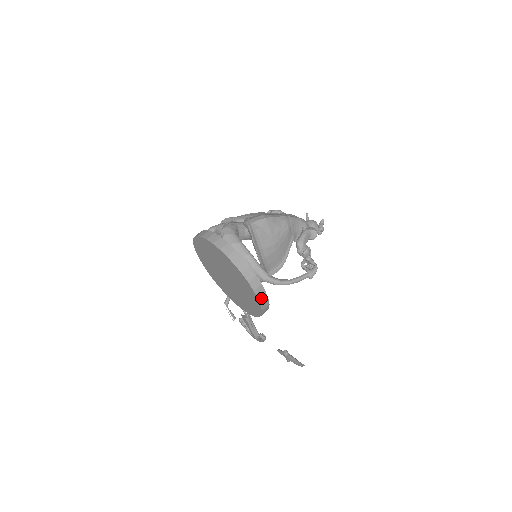
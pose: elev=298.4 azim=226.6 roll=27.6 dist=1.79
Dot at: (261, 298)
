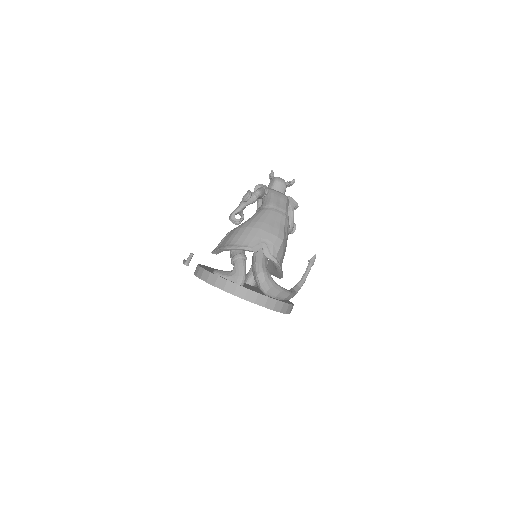
Dot at: occluded
